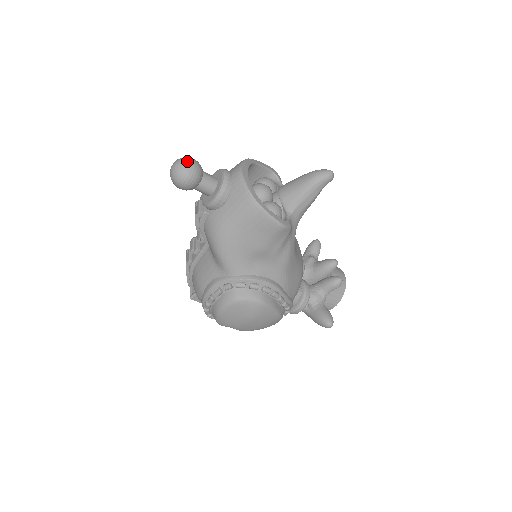
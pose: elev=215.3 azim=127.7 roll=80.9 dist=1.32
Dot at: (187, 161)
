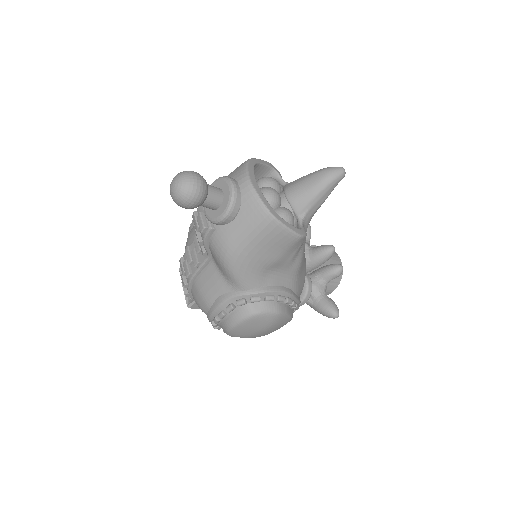
Dot at: (191, 178)
